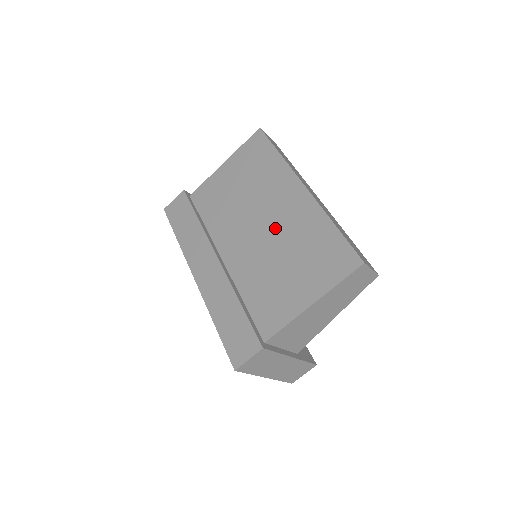
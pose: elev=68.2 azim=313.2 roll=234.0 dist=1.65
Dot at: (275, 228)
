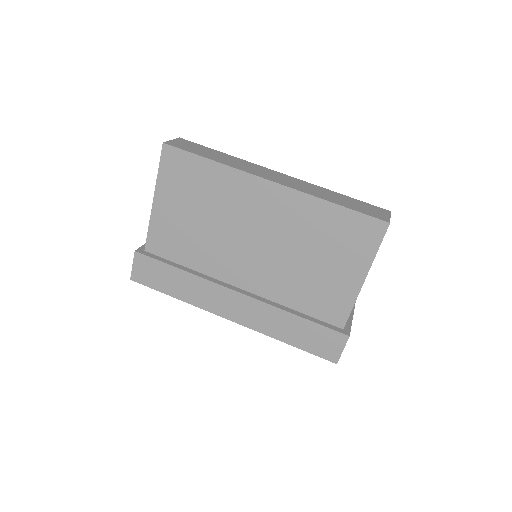
Dot at: (274, 236)
